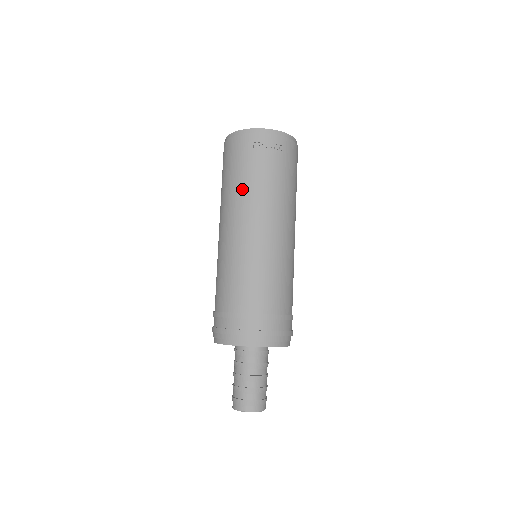
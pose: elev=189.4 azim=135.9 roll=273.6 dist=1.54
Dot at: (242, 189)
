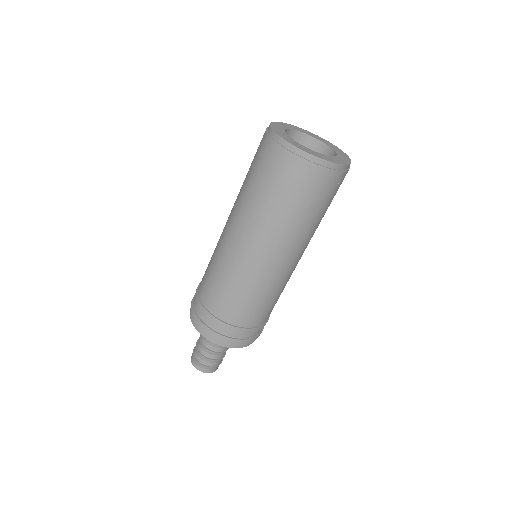
Dot at: (307, 228)
